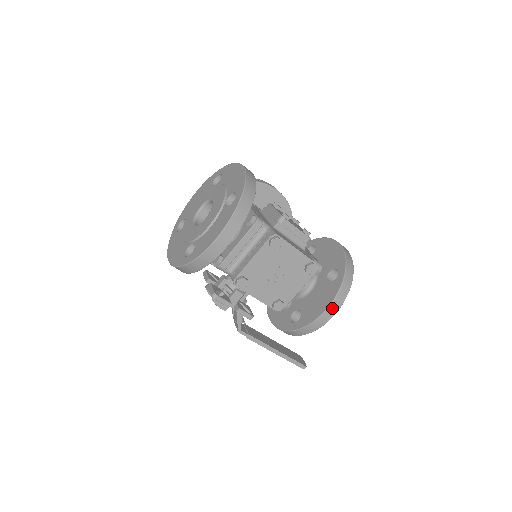
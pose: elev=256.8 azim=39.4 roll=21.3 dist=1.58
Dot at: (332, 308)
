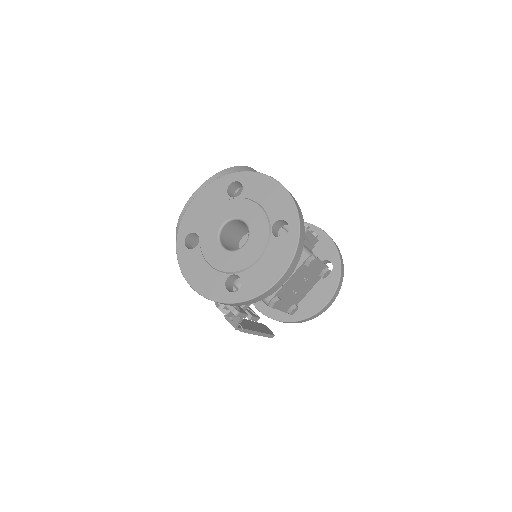
Dot at: (332, 300)
